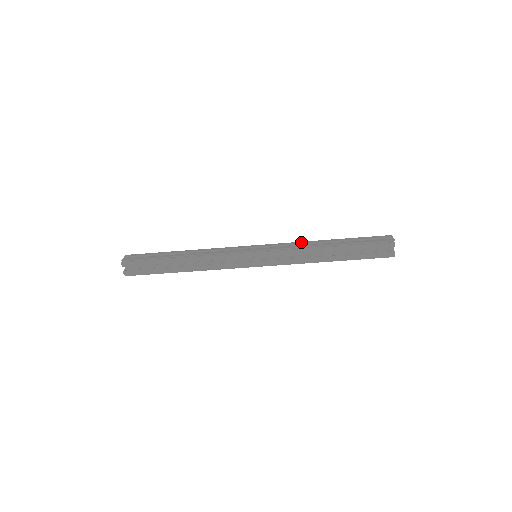
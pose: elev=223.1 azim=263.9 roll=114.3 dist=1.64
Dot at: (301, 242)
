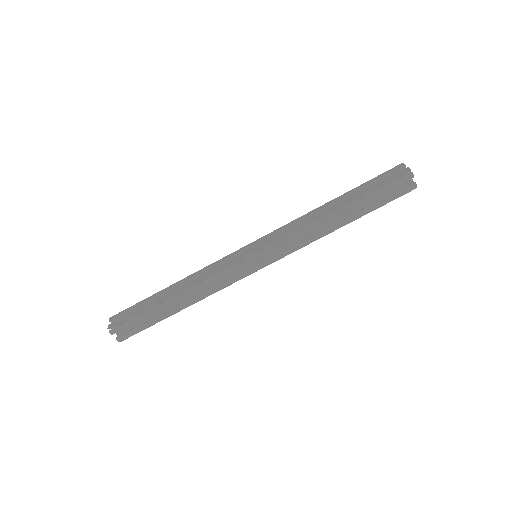
Dot at: (300, 218)
